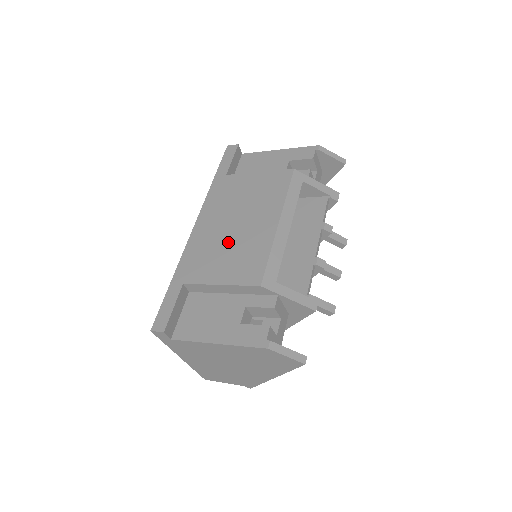
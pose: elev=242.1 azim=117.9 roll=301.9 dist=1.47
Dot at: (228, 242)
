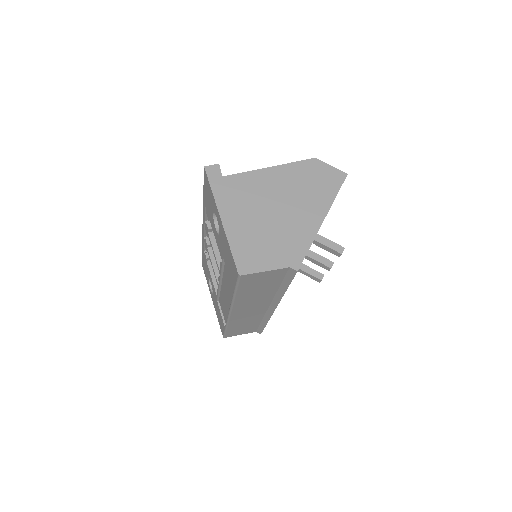
Dot at: occluded
